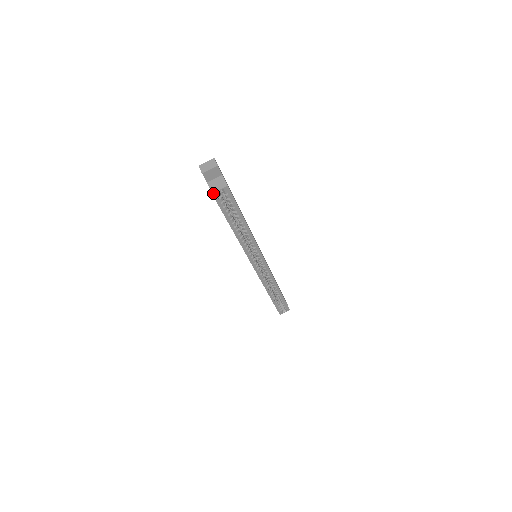
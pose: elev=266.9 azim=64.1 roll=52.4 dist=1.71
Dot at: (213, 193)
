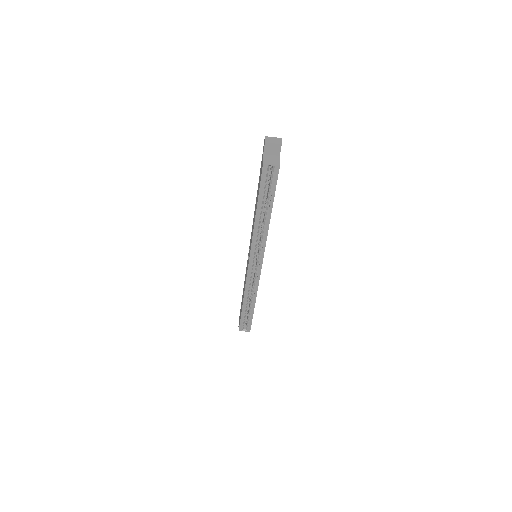
Dot at: (264, 164)
